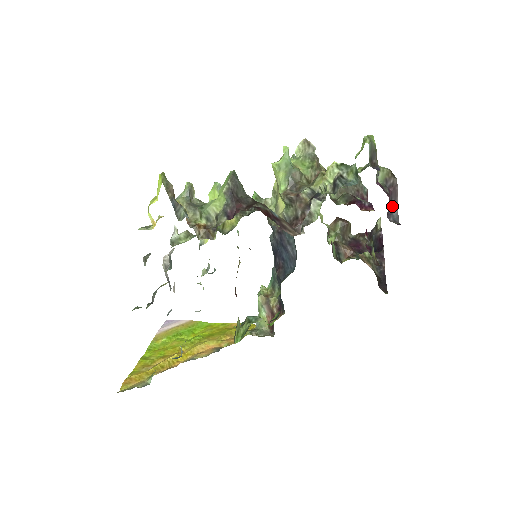
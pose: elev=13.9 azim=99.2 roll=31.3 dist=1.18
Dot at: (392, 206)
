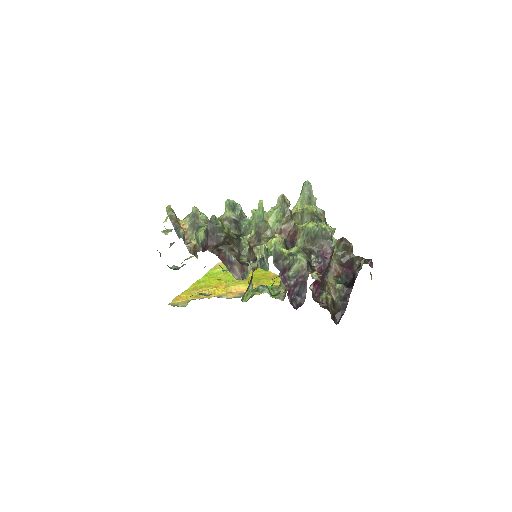
Dot at: (302, 290)
